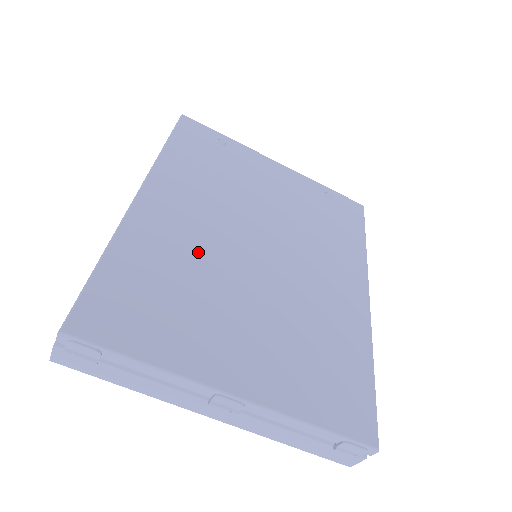
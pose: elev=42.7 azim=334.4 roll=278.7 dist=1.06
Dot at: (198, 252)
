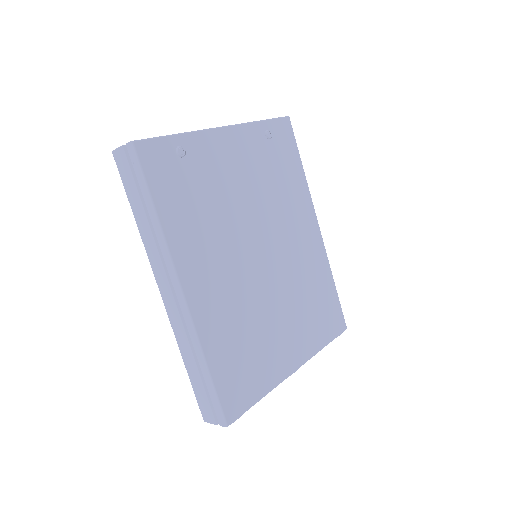
Dot at: (240, 302)
